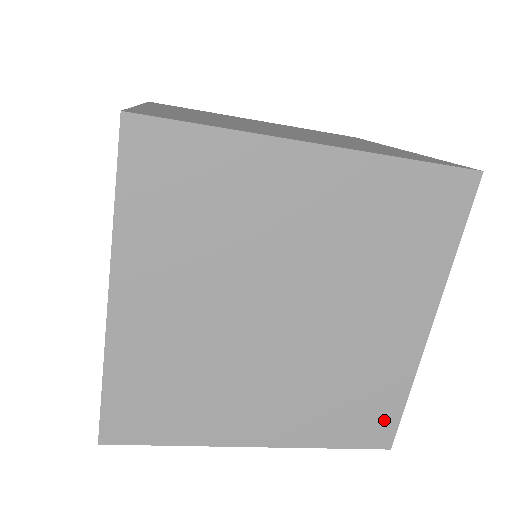
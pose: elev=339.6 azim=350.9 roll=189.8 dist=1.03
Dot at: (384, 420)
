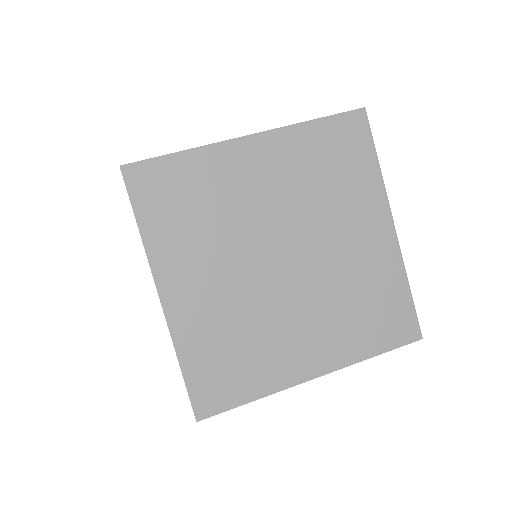
Dot at: (403, 315)
